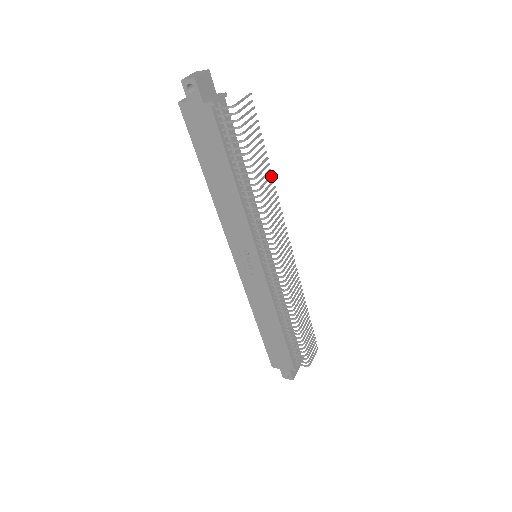
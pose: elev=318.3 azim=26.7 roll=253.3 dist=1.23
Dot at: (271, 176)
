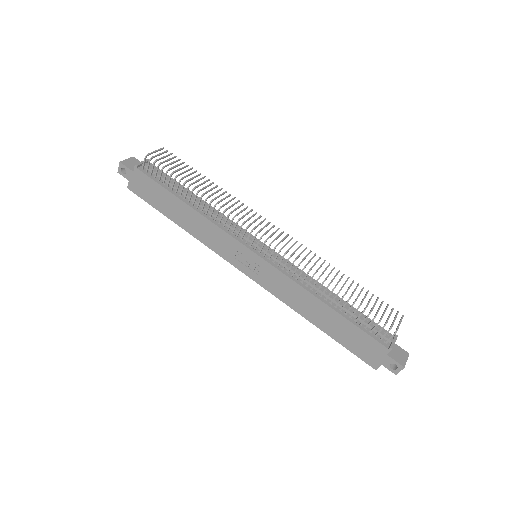
Dot at: (216, 186)
